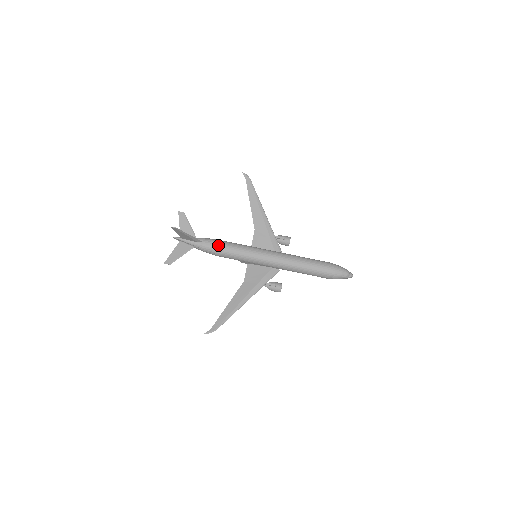
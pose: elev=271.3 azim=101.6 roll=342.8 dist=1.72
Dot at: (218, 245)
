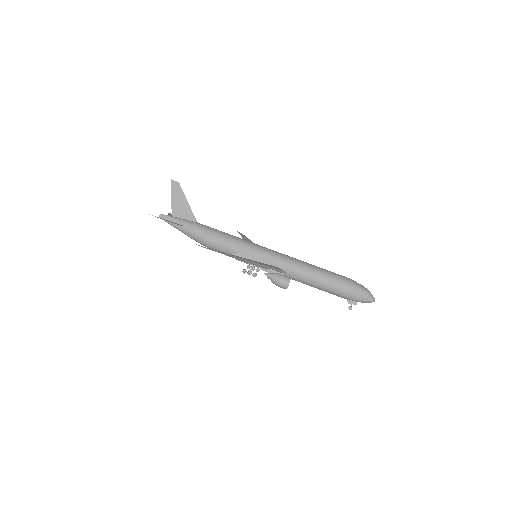
Dot at: occluded
